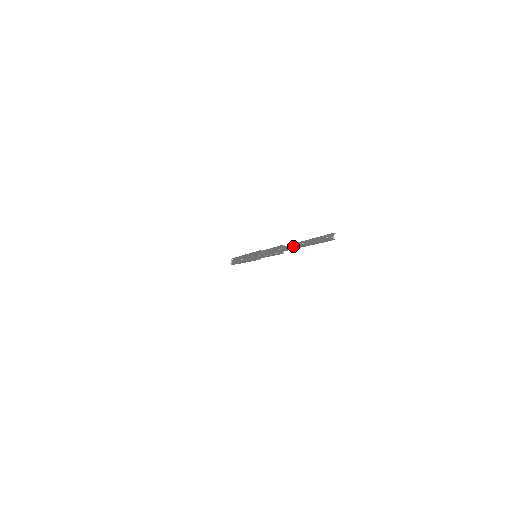
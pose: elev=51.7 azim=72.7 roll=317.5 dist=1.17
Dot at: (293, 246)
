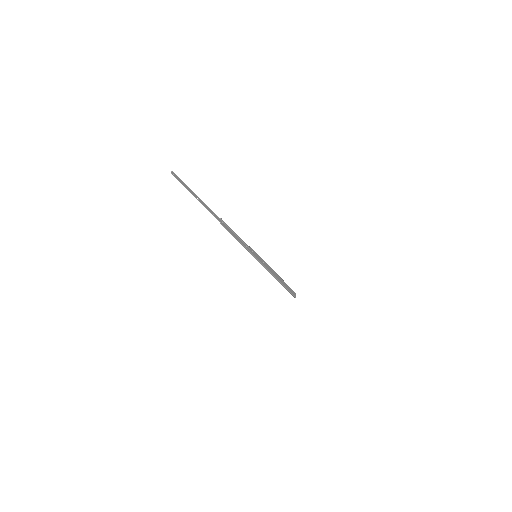
Dot at: (207, 209)
